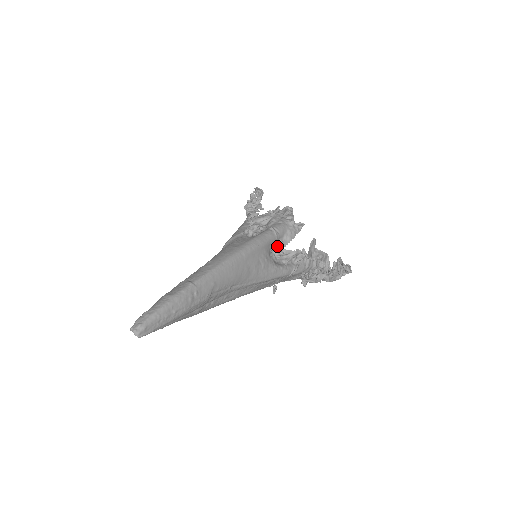
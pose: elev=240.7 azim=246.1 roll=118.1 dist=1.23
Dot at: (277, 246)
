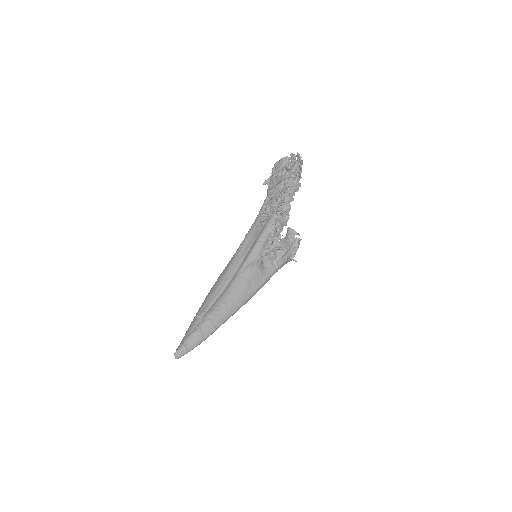
Dot at: occluded
